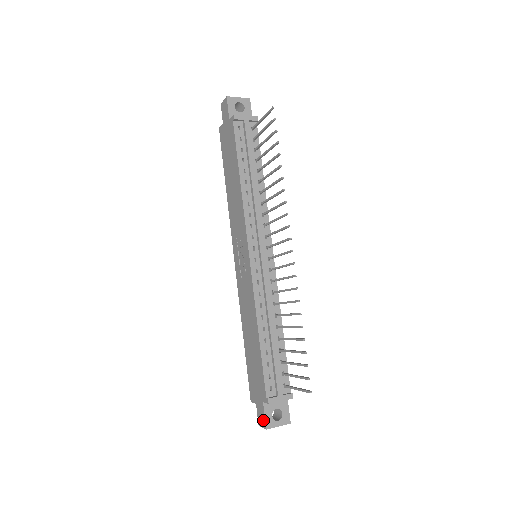
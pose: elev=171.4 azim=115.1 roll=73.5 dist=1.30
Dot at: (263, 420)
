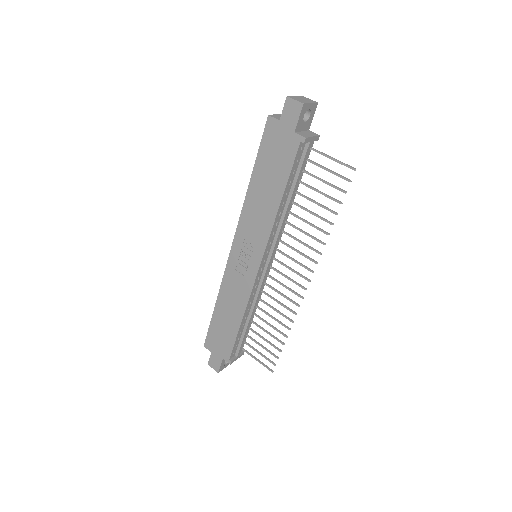
Dot at: (217, 367)
